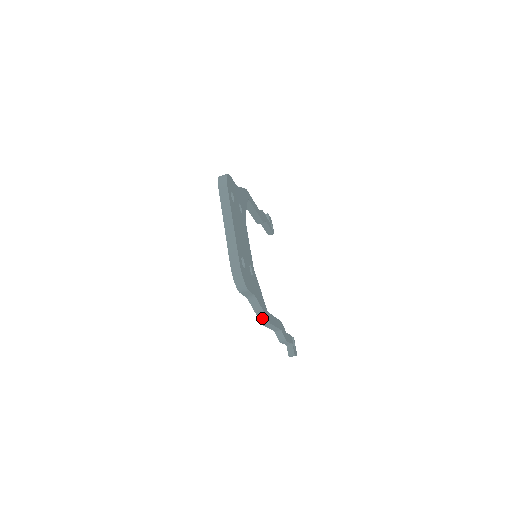
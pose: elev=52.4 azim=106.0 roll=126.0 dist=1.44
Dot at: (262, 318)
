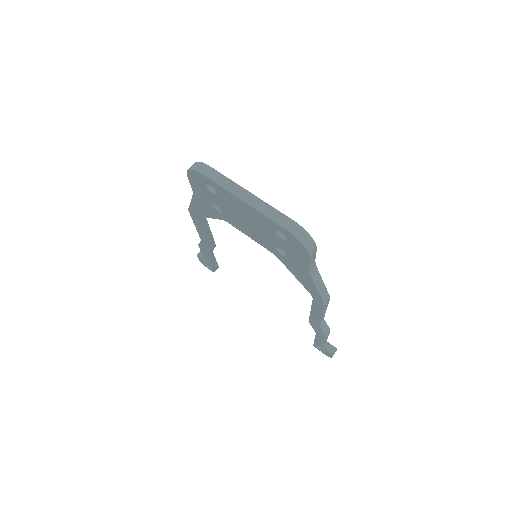
Dot at: (323, 295)
